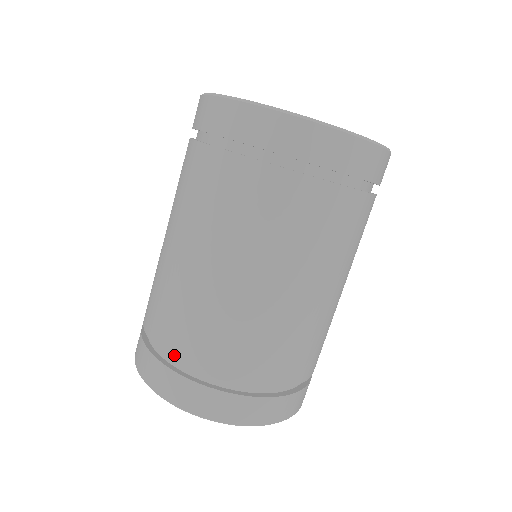
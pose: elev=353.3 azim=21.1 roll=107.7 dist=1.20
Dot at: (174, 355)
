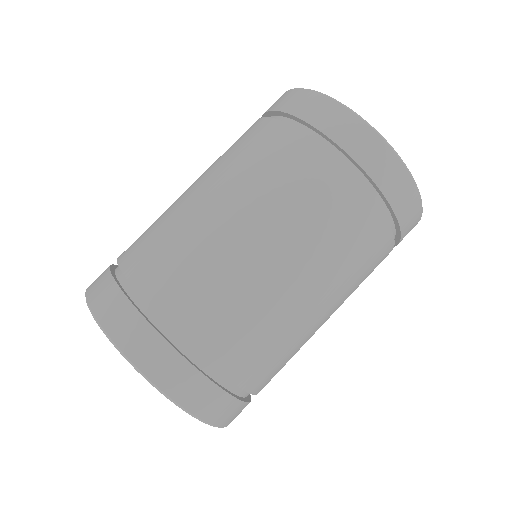
Dot at: (233, 375)
